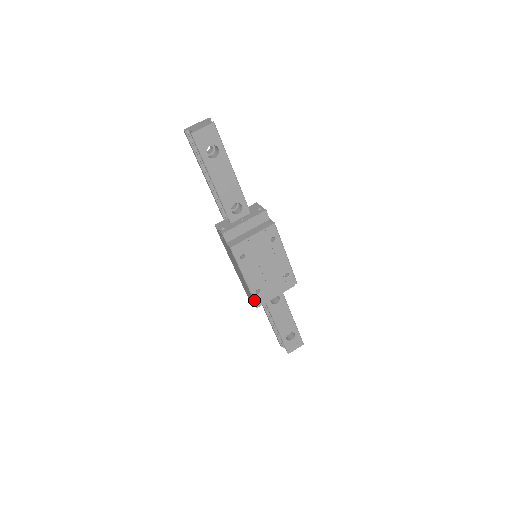
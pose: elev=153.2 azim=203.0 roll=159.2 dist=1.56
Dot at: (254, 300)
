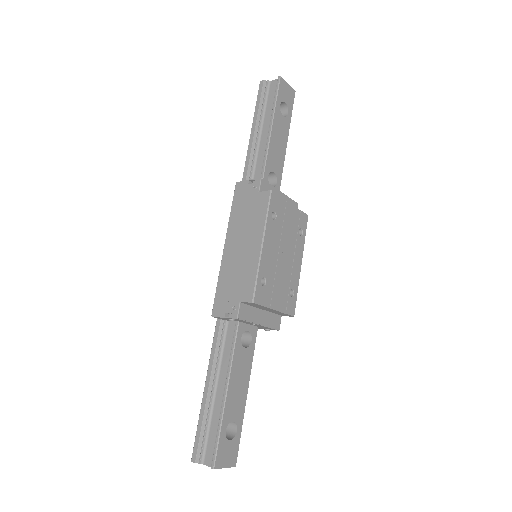
Dot at: (254, 289)
